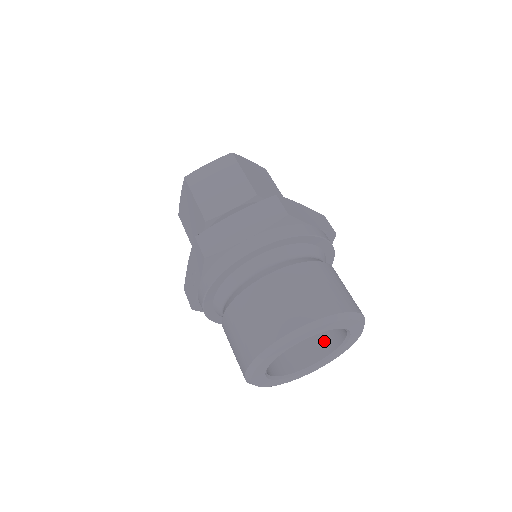
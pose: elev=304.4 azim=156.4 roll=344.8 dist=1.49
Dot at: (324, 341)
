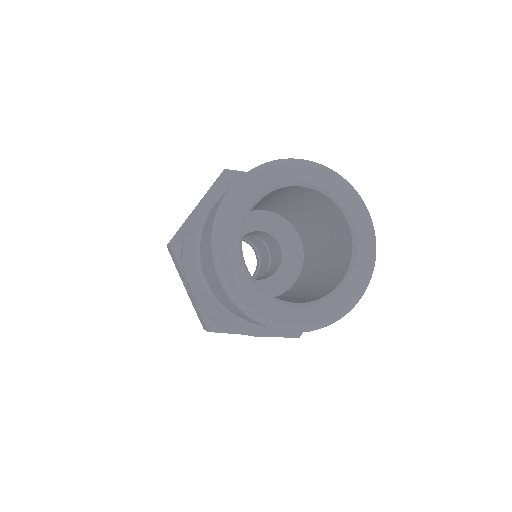
Dot at: (343, 252)
